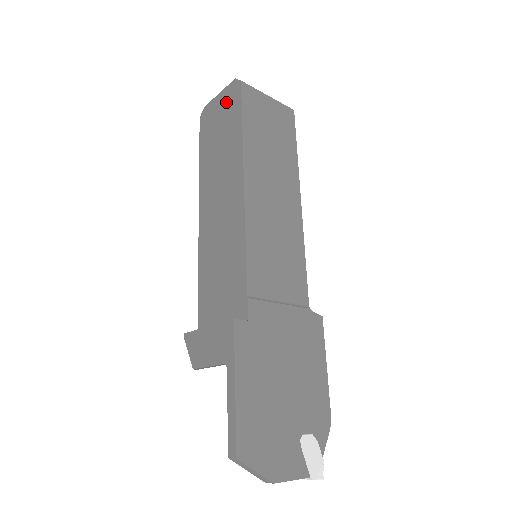
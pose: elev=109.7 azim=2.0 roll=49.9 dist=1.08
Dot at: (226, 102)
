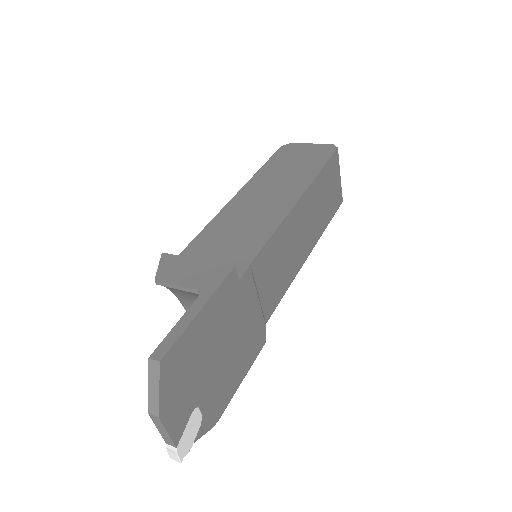
Dot at: (315, 151)
